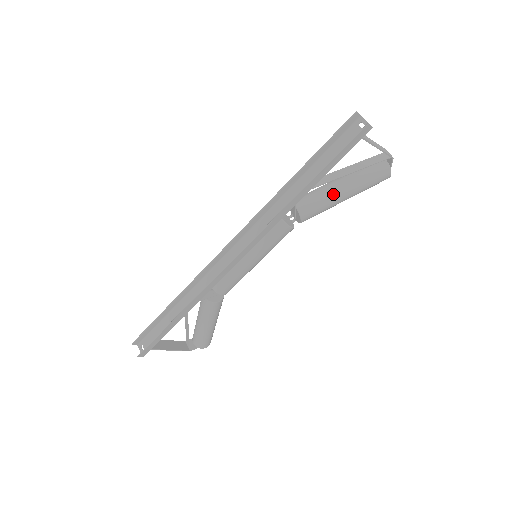
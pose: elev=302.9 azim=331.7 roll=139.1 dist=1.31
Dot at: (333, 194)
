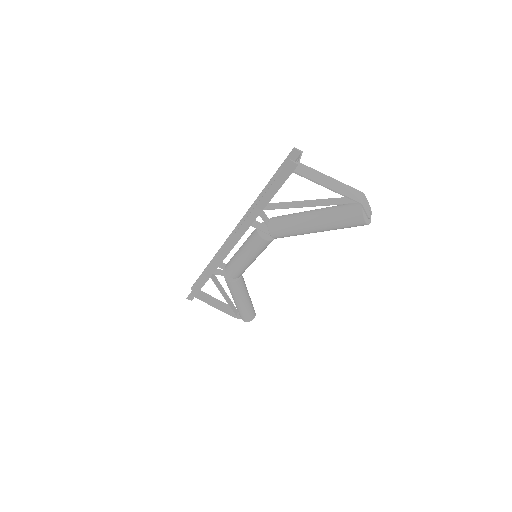
Dot at: (300, 221)
